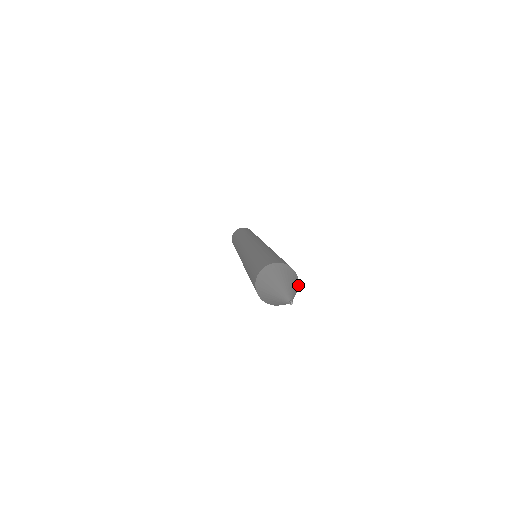
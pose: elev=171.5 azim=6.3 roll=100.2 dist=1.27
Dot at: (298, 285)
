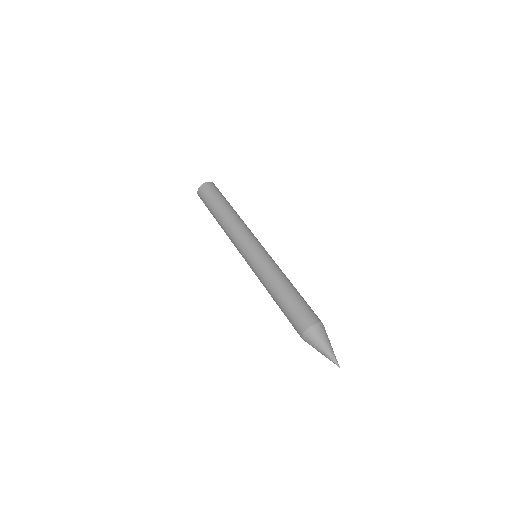
Dot at: (321, 324)
